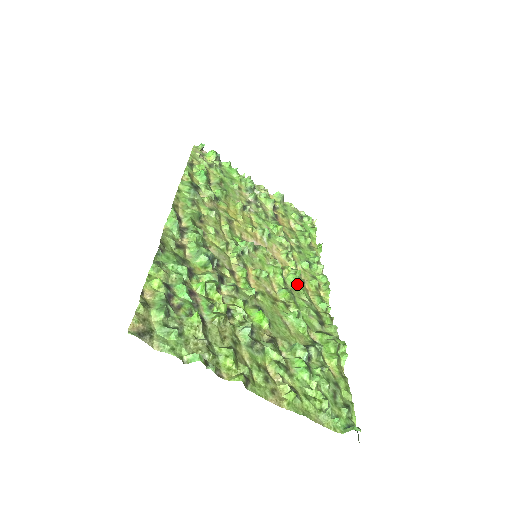
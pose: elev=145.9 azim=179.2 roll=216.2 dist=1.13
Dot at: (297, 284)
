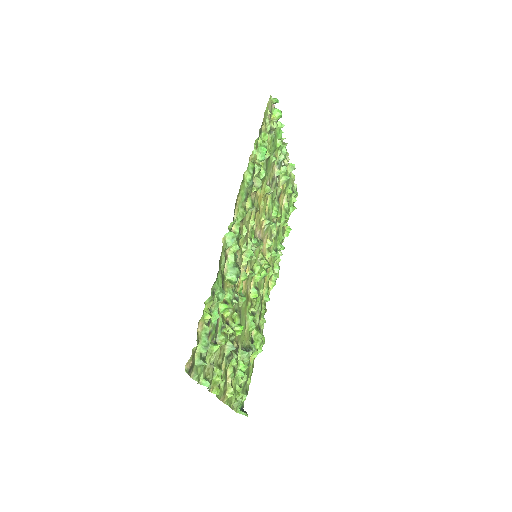
Dot at: (263, 278)
